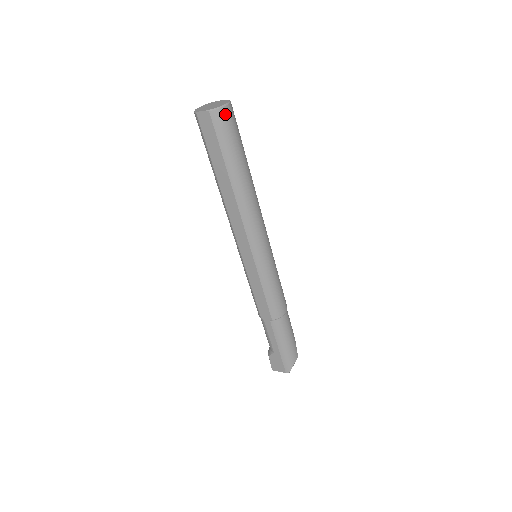
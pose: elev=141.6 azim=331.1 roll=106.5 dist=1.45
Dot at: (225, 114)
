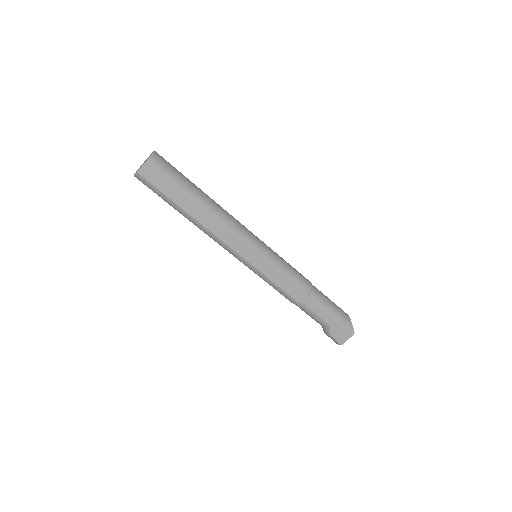
Dot at: (158, 158)
